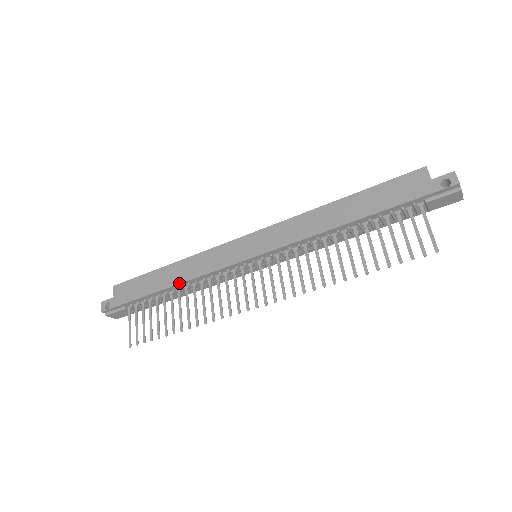
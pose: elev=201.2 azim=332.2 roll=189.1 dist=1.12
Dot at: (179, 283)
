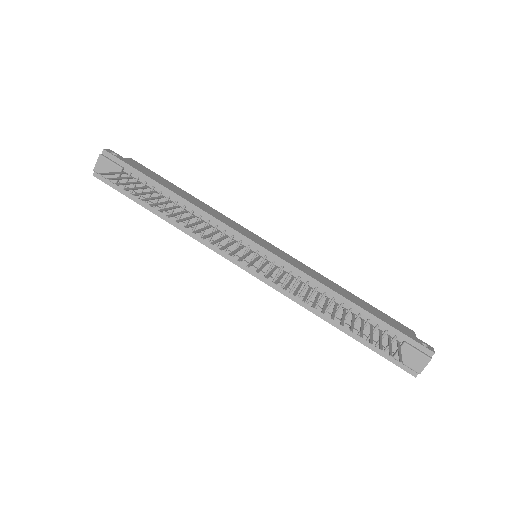
Dot at: (191, 202)
